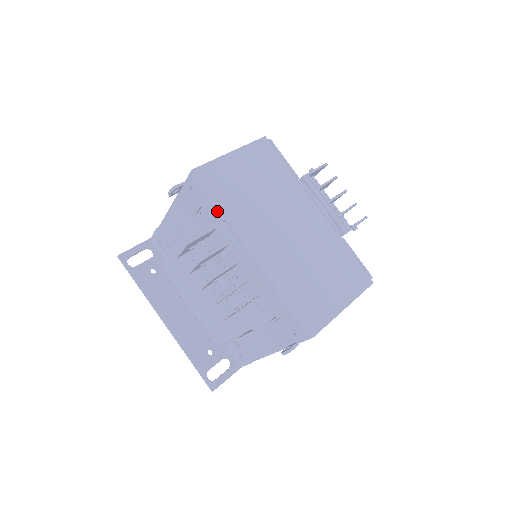
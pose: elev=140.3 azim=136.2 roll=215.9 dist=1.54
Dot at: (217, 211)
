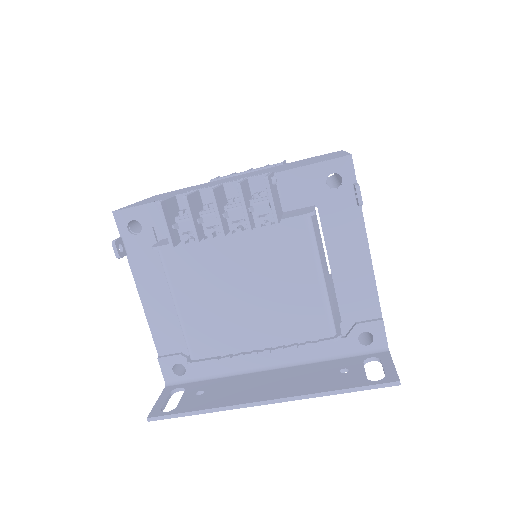
Dot at: occluded
